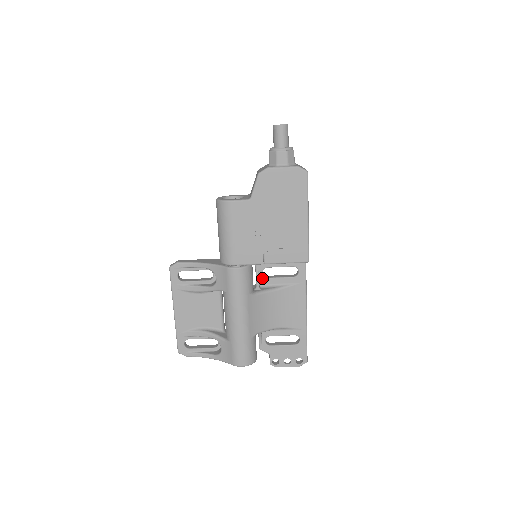
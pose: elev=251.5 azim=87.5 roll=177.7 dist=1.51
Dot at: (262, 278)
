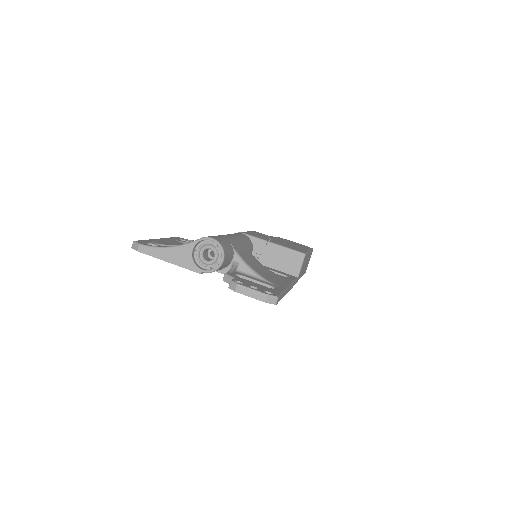
Dot at: occluded
